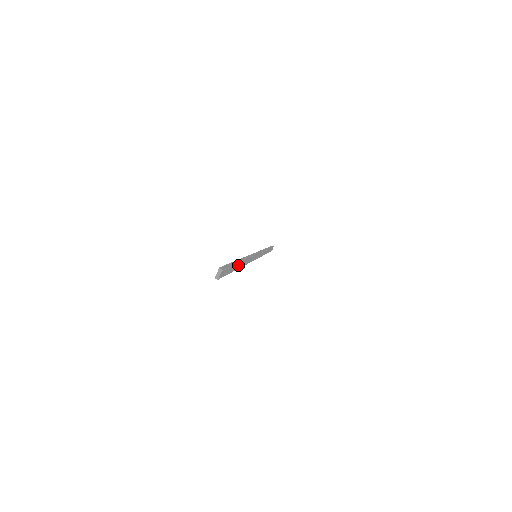
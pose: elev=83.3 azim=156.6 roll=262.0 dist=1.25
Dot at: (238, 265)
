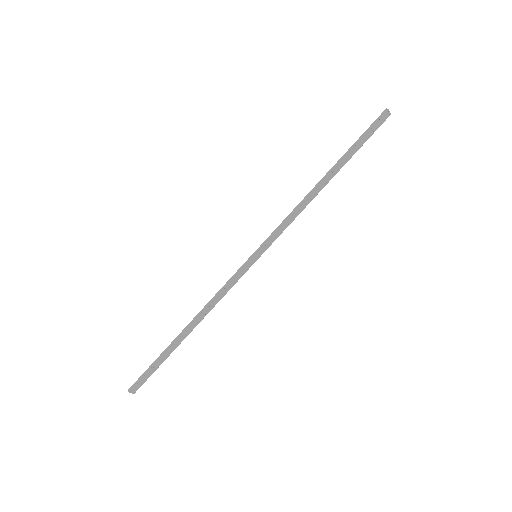
Dot at: (177, 342)
